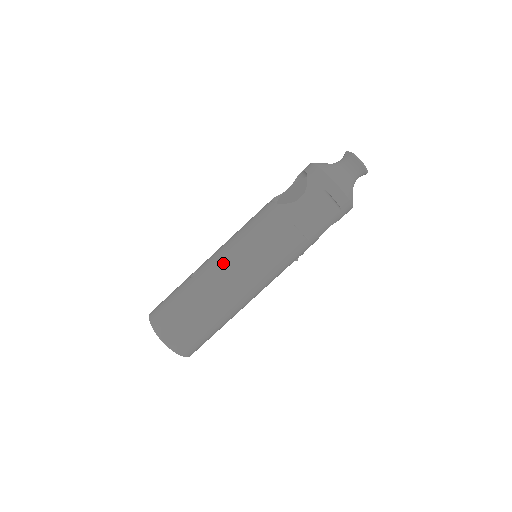
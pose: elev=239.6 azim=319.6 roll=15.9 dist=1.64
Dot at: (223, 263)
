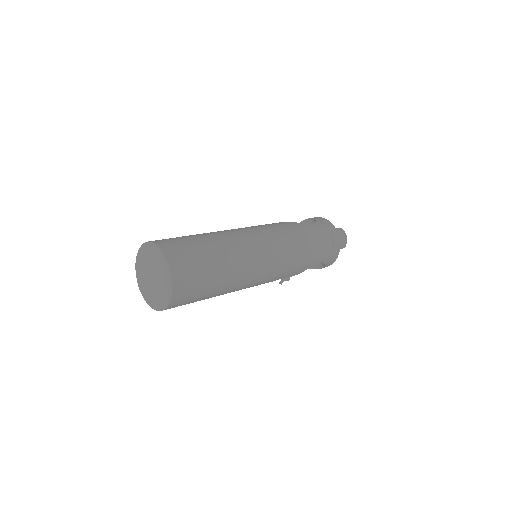
Dot at: (243, 232)
